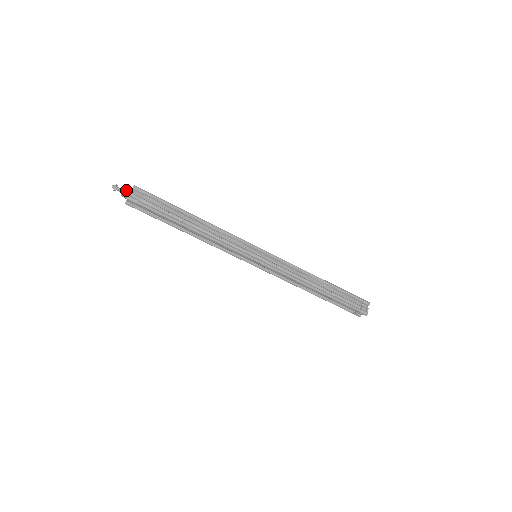
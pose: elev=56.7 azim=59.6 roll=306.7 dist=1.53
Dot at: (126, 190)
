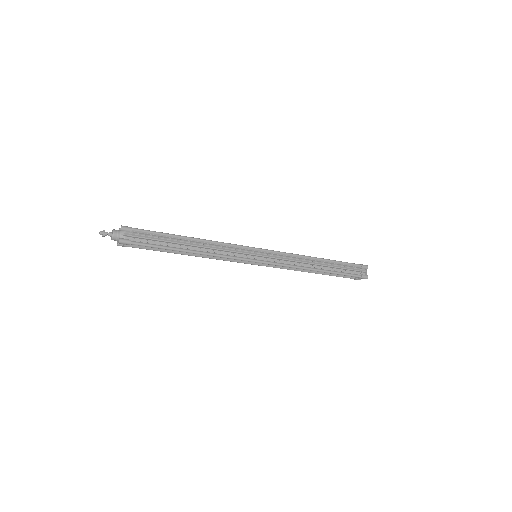
Dot at: (115, 233)
